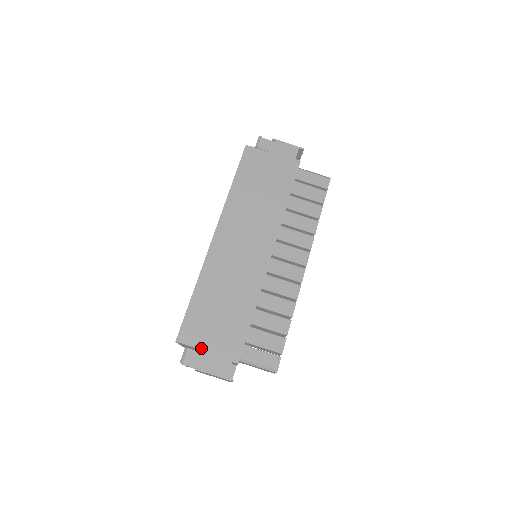
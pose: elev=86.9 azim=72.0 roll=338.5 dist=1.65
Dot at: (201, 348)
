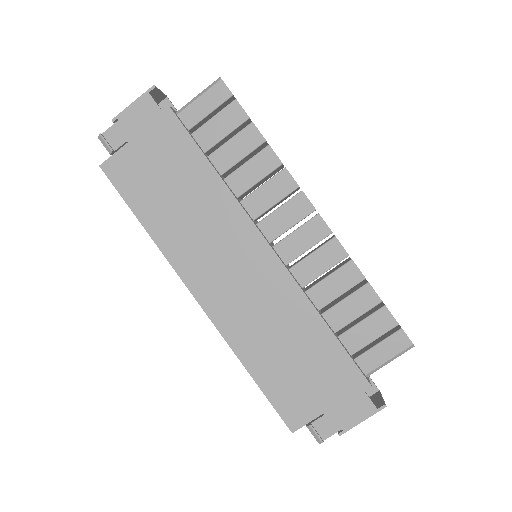
Dot at: (321, 413)
